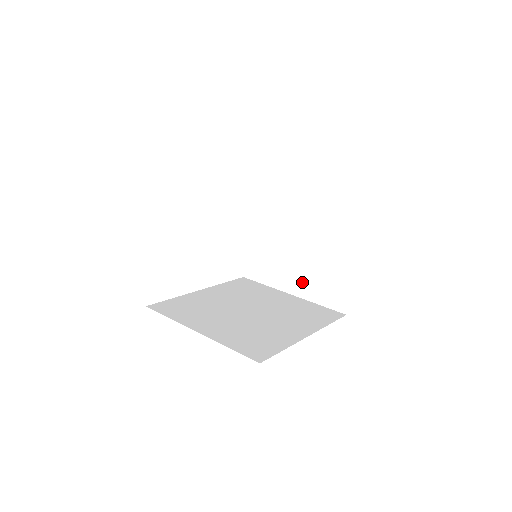
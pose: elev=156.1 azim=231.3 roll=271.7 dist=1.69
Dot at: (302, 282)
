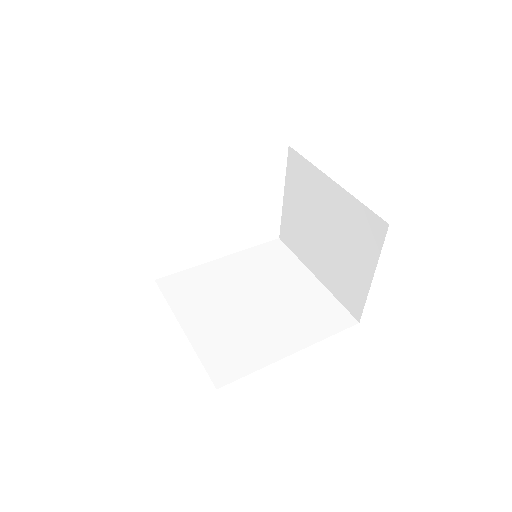
Dot at: (325, 270)
